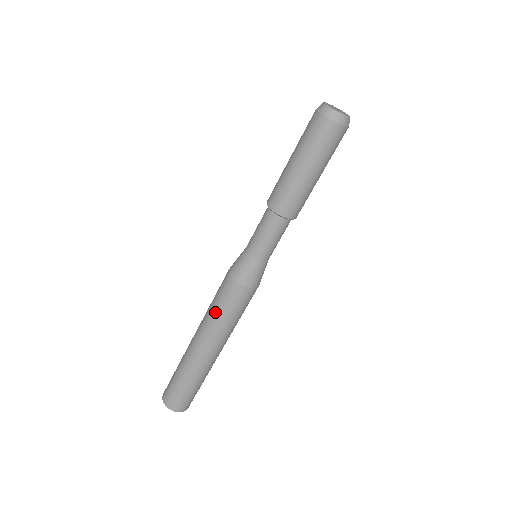
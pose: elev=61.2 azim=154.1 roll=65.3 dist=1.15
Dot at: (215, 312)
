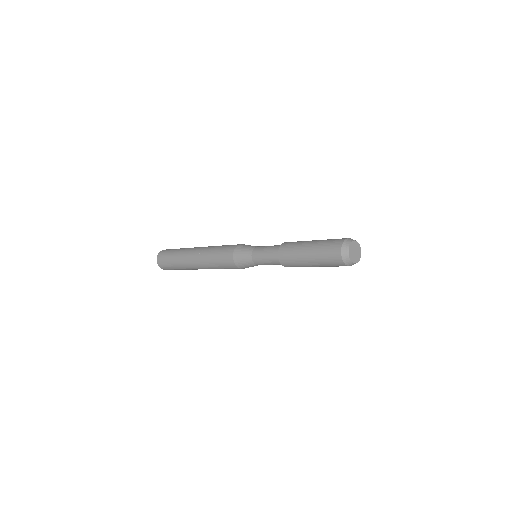
Dot at: (215, 265)
